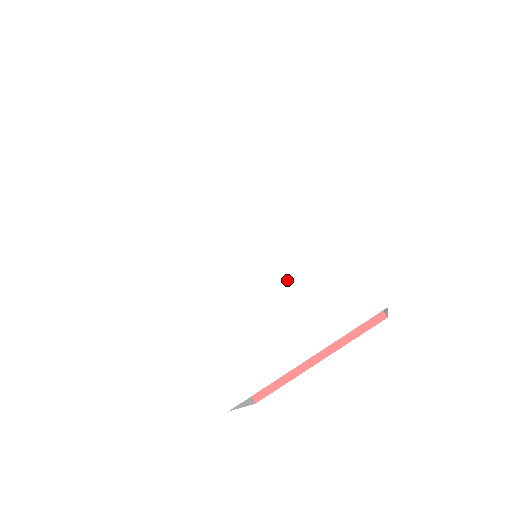
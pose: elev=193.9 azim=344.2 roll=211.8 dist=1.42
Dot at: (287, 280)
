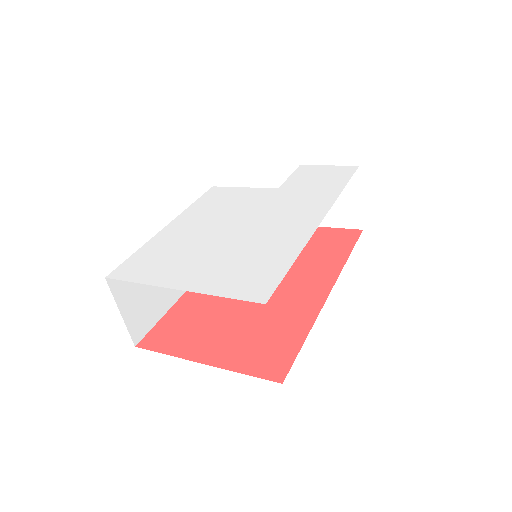
Dot at: (239, 249)
